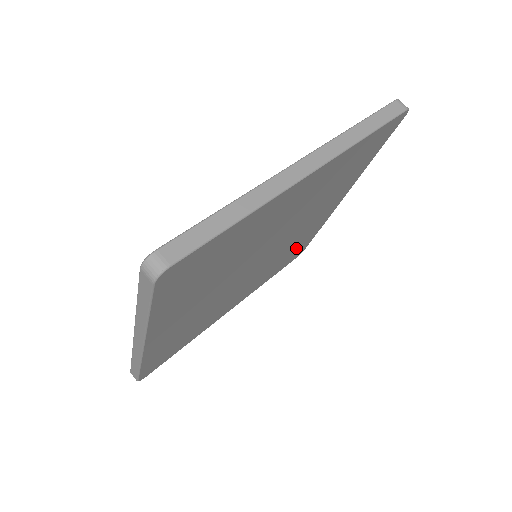
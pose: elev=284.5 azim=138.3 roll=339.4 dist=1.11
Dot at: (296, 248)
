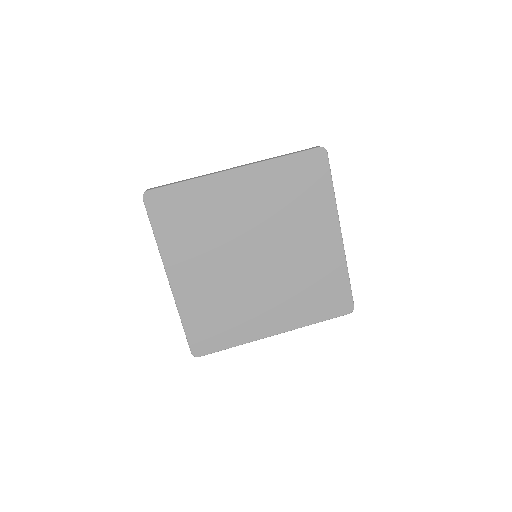
Dot at: (323, 285)
